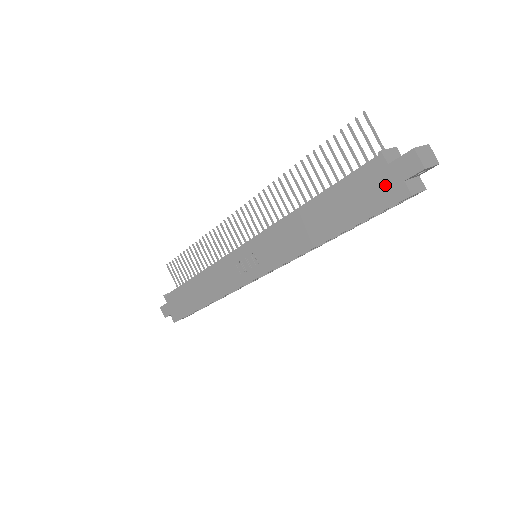
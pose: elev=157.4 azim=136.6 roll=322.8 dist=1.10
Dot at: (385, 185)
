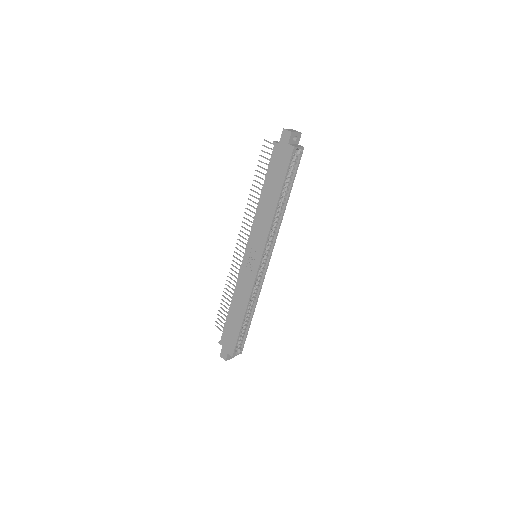
Dot at: (283, 153)
